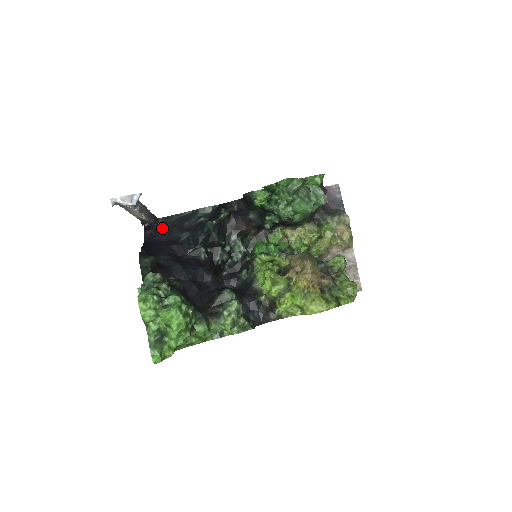
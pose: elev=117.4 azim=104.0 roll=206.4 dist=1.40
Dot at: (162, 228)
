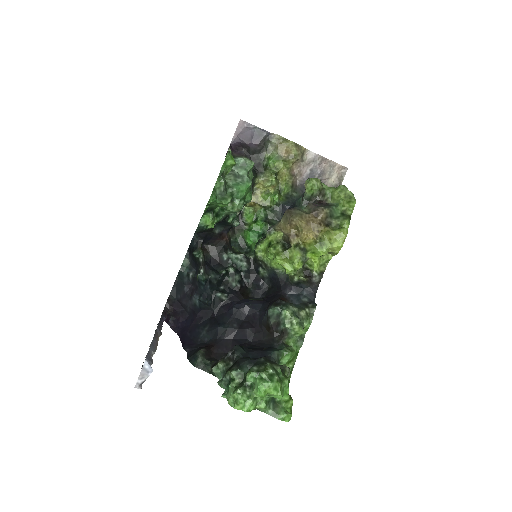
Dot at: (175, 310)
